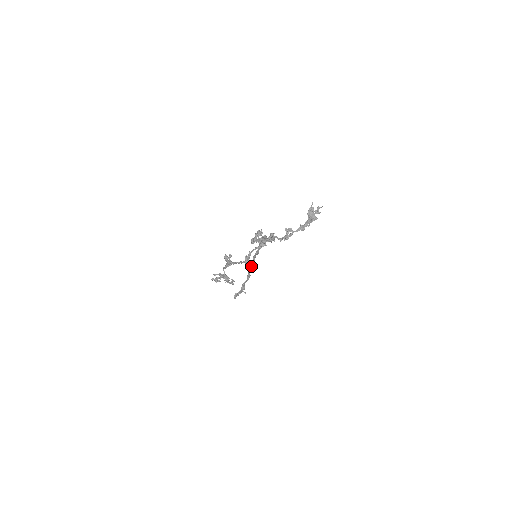
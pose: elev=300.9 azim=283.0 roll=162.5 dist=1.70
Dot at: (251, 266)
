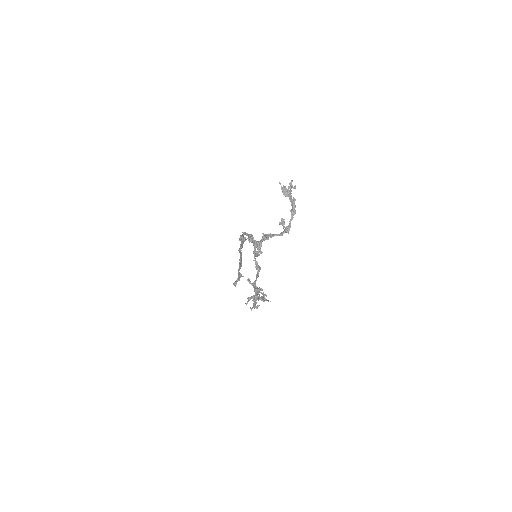
Dot at: (240, 258)
